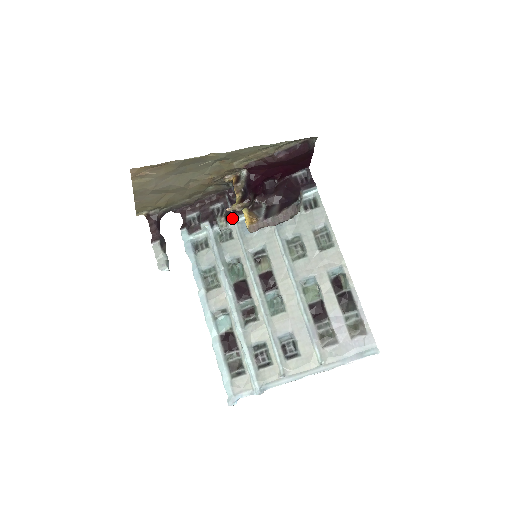
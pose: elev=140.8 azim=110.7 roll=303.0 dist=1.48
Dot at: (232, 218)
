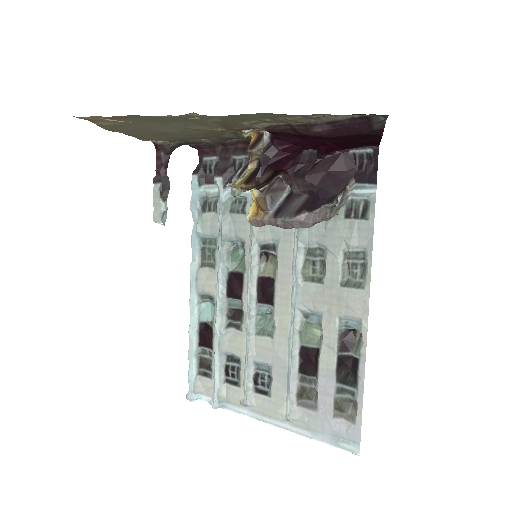
Dot at: occluded
